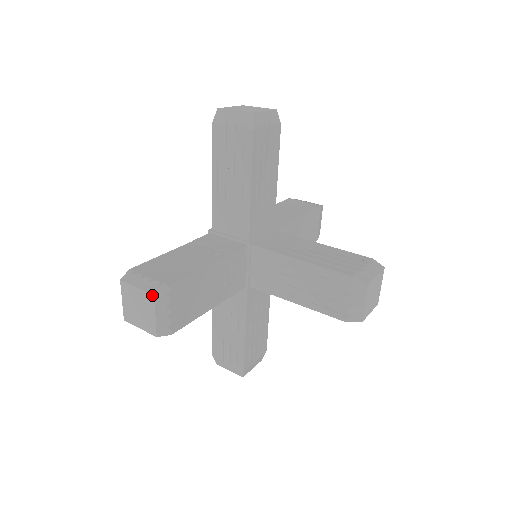
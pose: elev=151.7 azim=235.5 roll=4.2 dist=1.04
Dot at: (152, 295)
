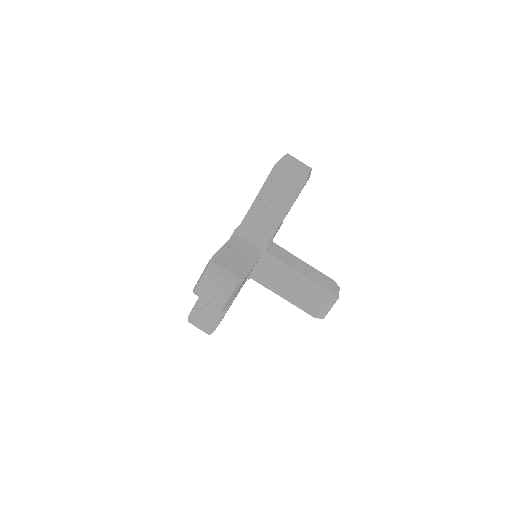
Dot at: (208, 334)
